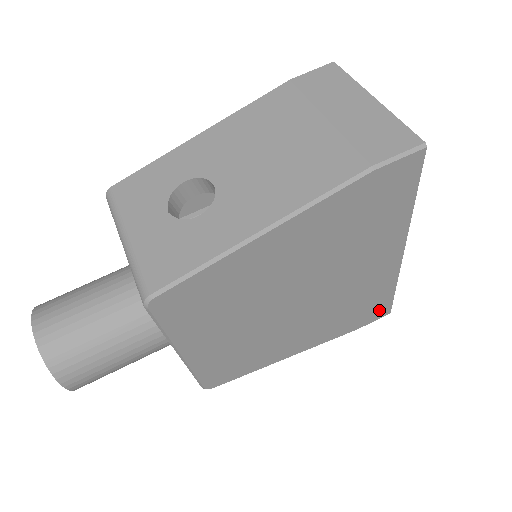
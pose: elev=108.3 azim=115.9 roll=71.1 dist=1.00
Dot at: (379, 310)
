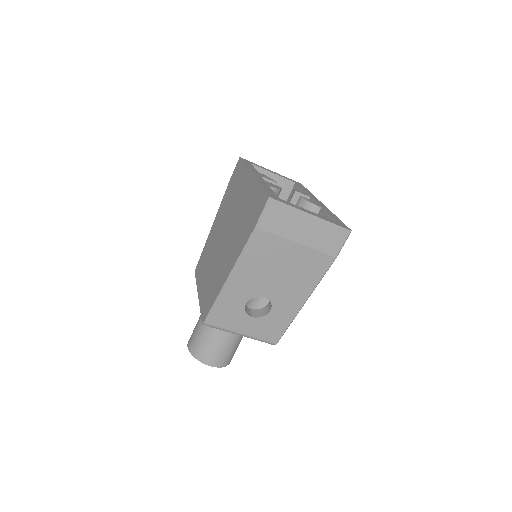
Dot at: occluded
